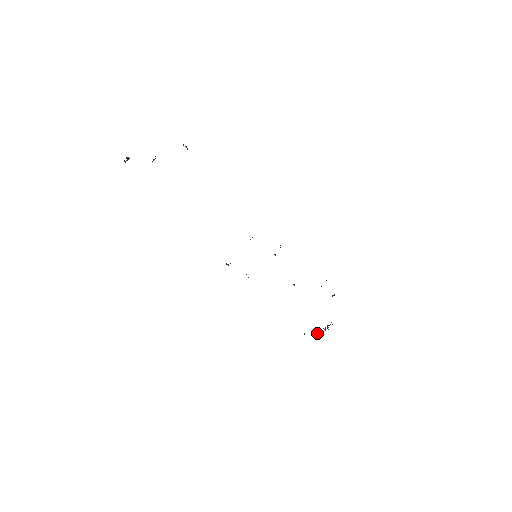
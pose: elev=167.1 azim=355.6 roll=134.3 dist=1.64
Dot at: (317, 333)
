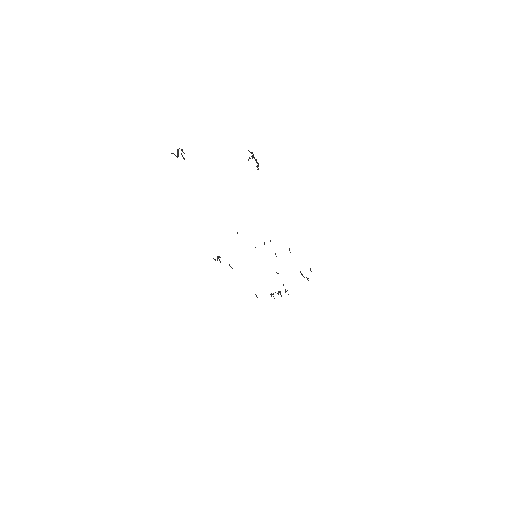
Dot at: occluded
